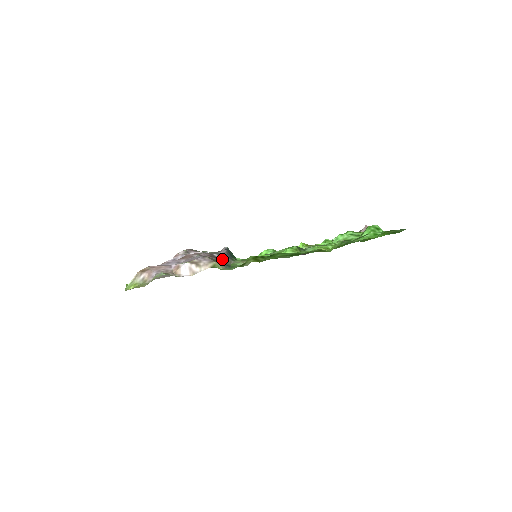
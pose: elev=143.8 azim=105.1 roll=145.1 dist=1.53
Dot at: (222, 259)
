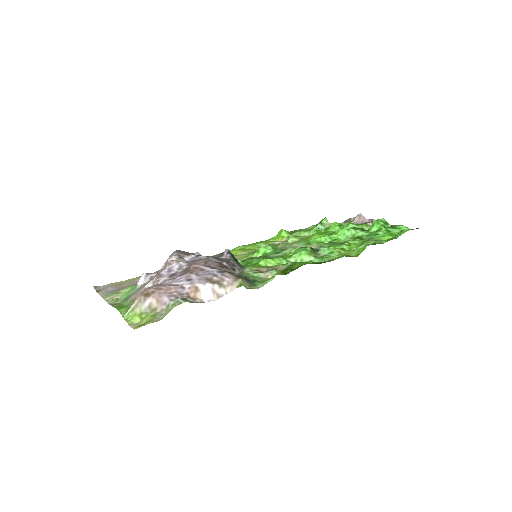
Dot at: (233, 268)
